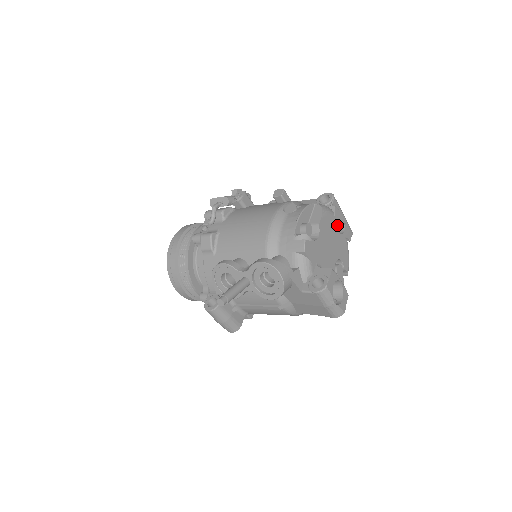
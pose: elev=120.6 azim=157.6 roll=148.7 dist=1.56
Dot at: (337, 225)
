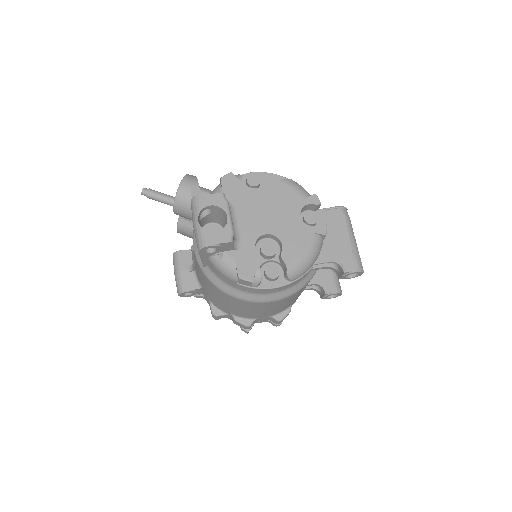
Dot at: (313, 220)
